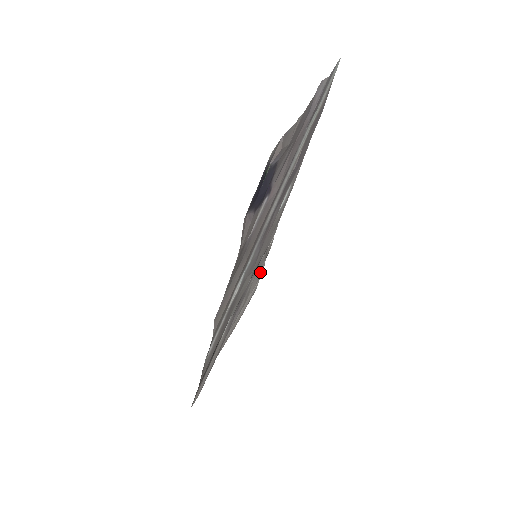
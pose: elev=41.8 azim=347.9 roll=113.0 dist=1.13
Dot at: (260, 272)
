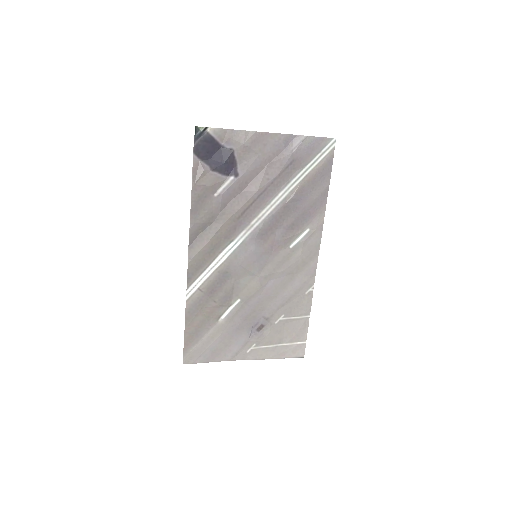
Dot at: (302, 327)
